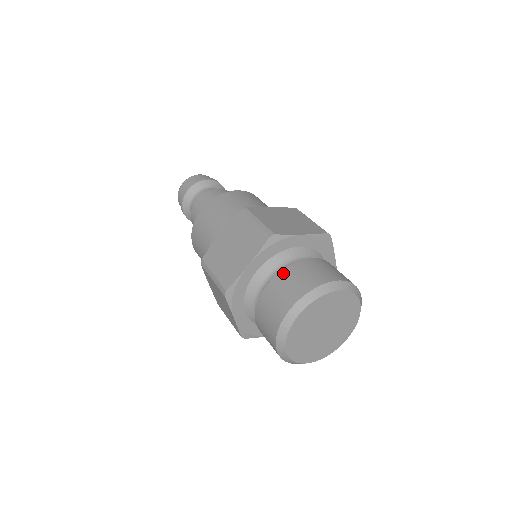
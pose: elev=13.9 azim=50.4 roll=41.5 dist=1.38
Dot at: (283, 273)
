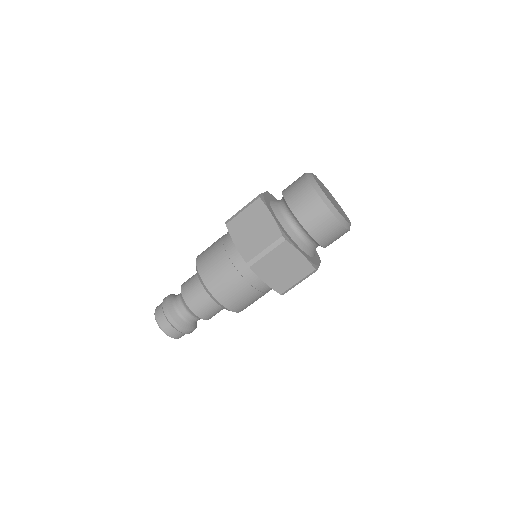
Dot at: occluded
